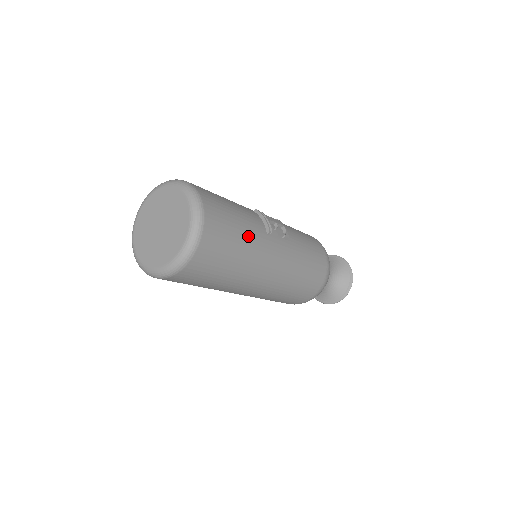
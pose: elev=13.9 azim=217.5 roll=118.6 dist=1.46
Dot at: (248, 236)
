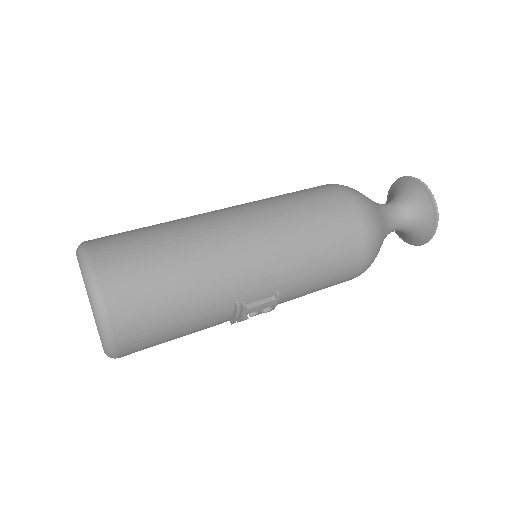
Dot at: occluded
